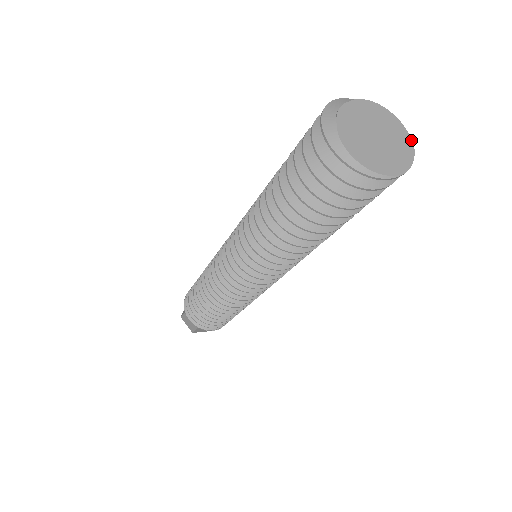
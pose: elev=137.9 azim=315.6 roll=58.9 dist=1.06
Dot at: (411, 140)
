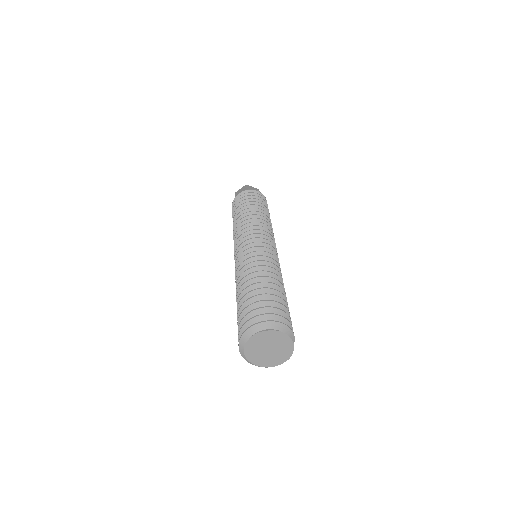
Dot at: (291, 355)
